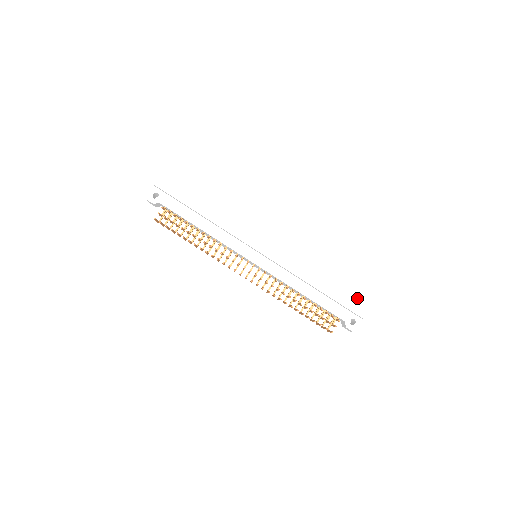
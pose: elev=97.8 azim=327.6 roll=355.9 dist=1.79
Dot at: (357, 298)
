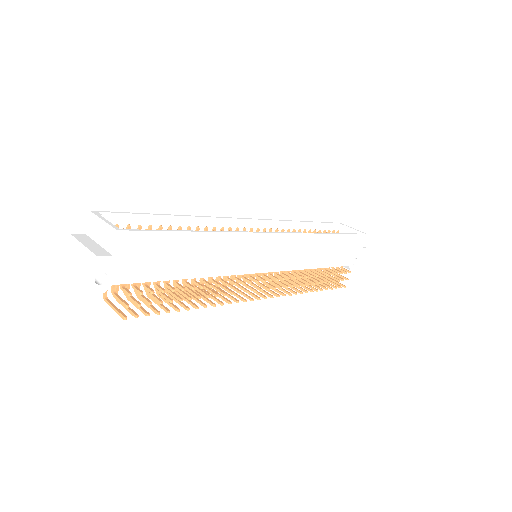
Dot at: (361, 239)
